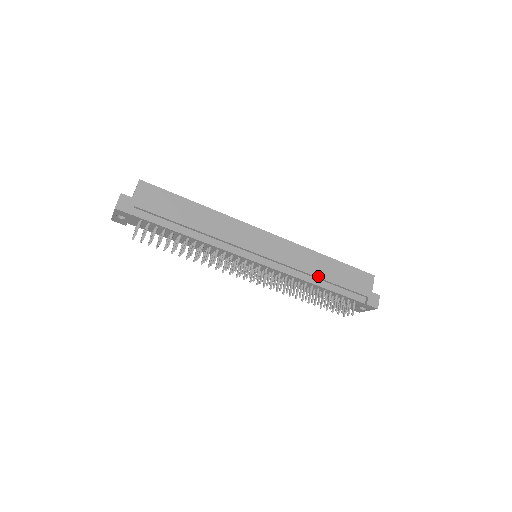
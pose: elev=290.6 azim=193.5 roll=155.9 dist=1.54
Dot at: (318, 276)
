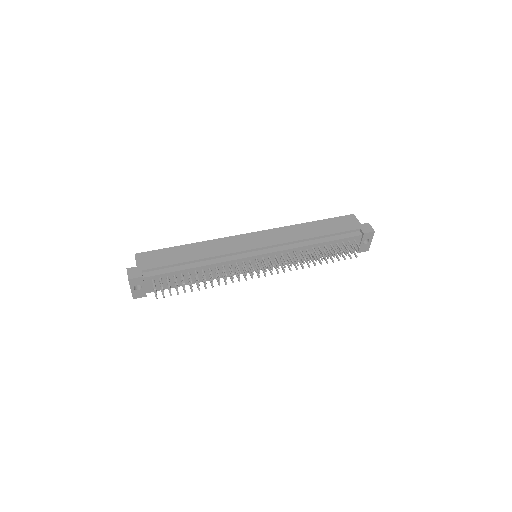
Dot at: (311, 237)
